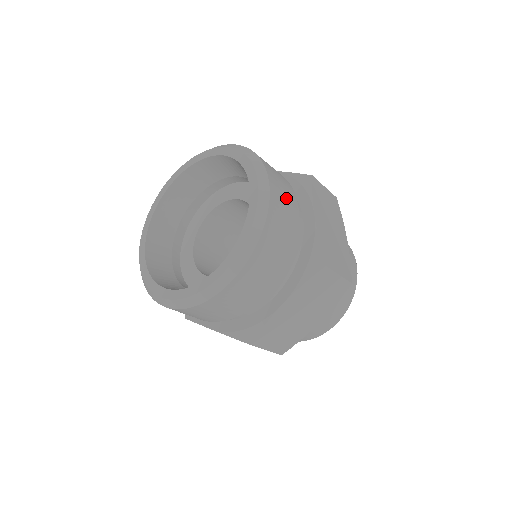
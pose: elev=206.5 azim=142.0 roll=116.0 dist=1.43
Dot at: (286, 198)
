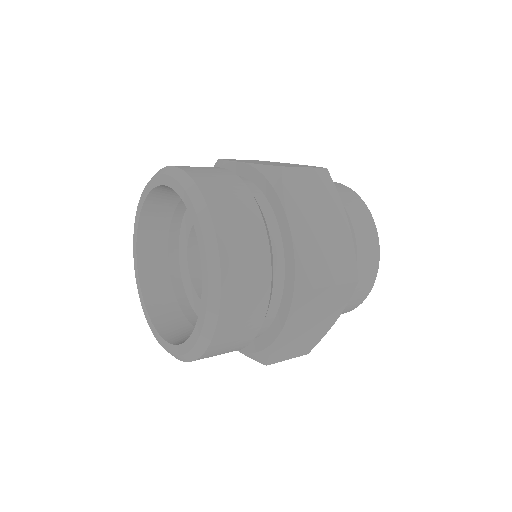
Dot at: (239, 335)
